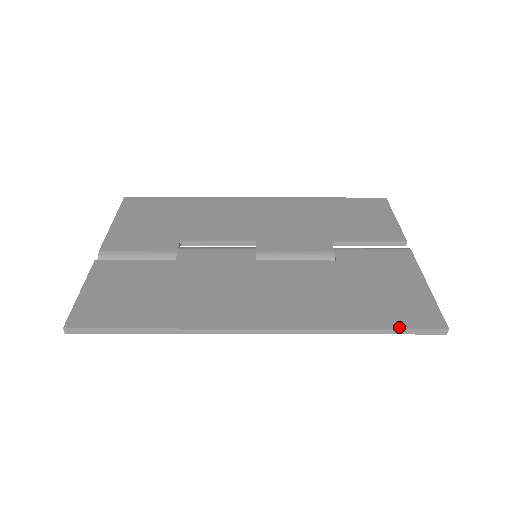
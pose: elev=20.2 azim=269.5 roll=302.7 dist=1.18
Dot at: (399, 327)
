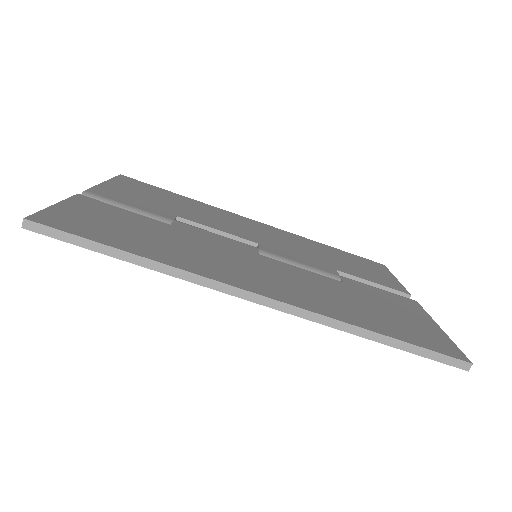
Dot at: (420, 345)
